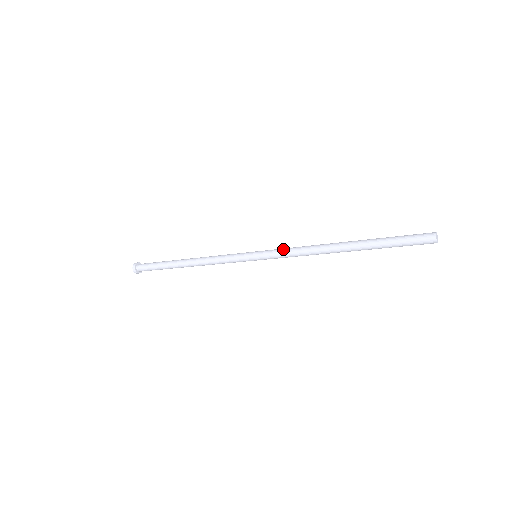
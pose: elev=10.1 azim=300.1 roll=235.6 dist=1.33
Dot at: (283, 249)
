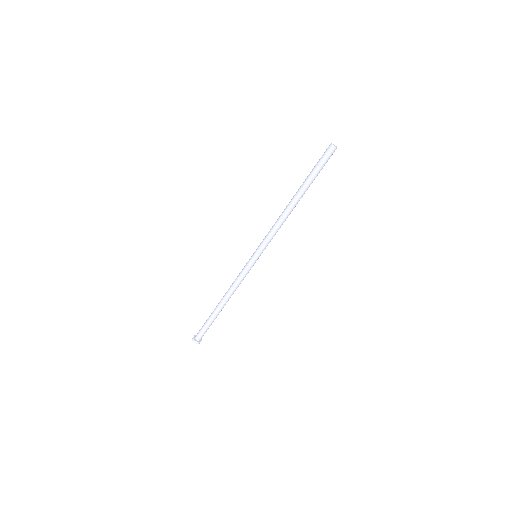
Dot at: (267, 234)
